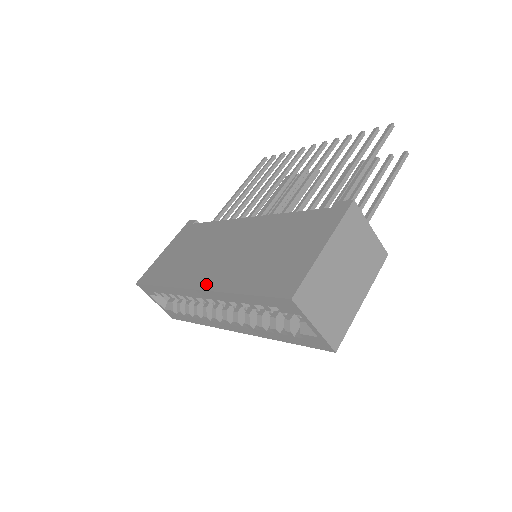
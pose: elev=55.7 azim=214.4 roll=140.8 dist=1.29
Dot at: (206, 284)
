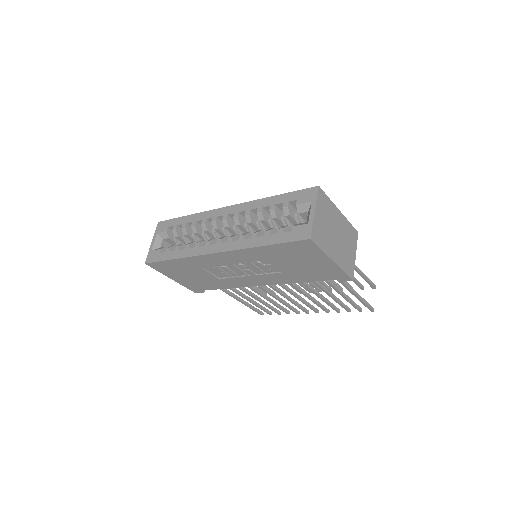
Dot at: occluded
